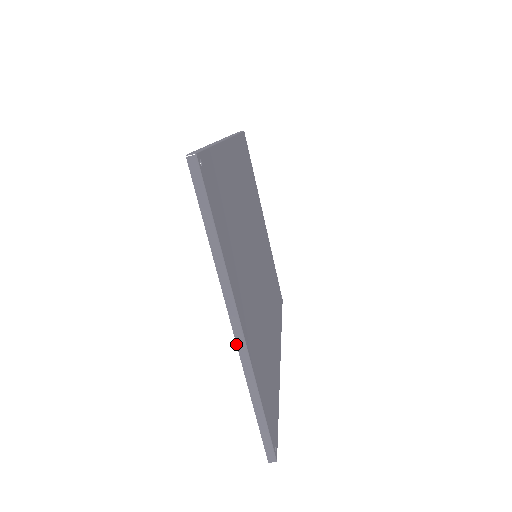
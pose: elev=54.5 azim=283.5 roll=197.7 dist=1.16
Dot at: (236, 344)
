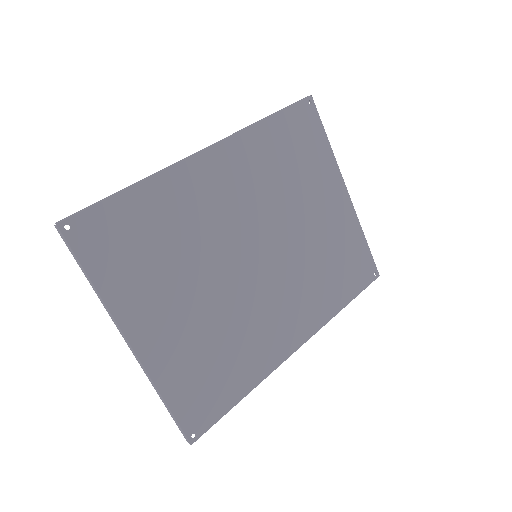
Dot at: occluded
